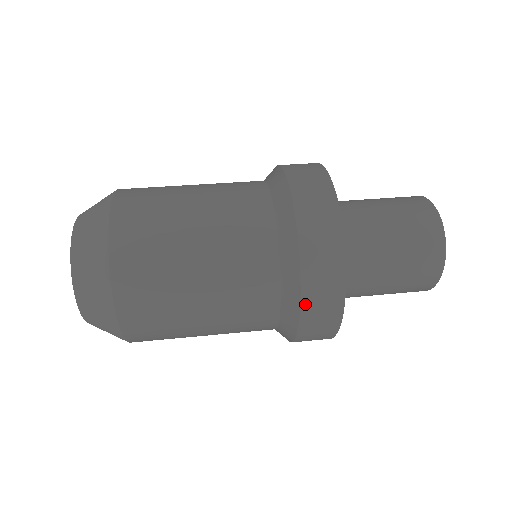
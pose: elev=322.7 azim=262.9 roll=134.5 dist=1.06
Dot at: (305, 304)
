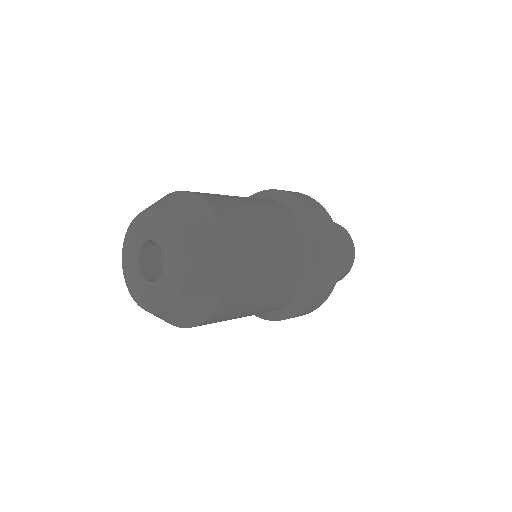
Dot at: (308, 307)
